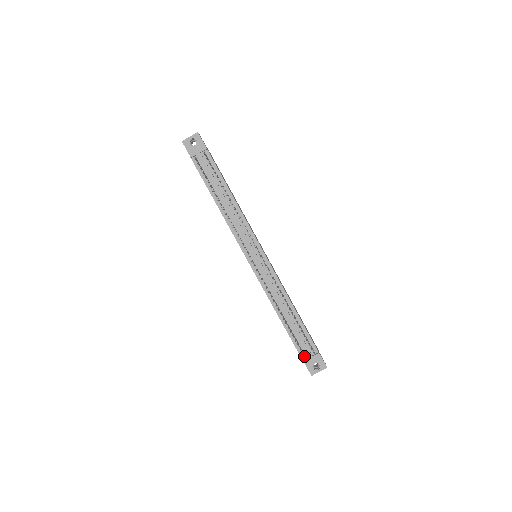
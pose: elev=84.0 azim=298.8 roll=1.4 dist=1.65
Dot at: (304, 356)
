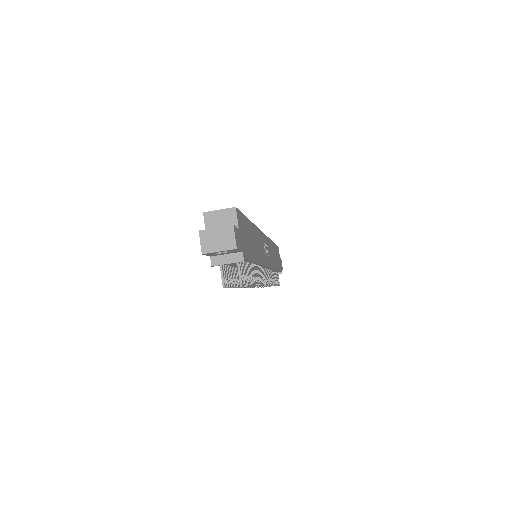
Dot at: occluded
